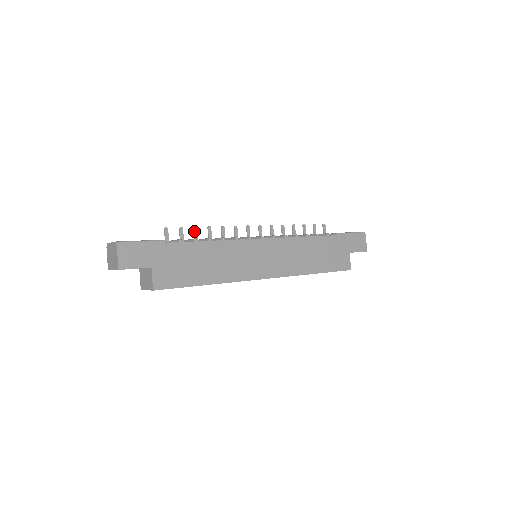
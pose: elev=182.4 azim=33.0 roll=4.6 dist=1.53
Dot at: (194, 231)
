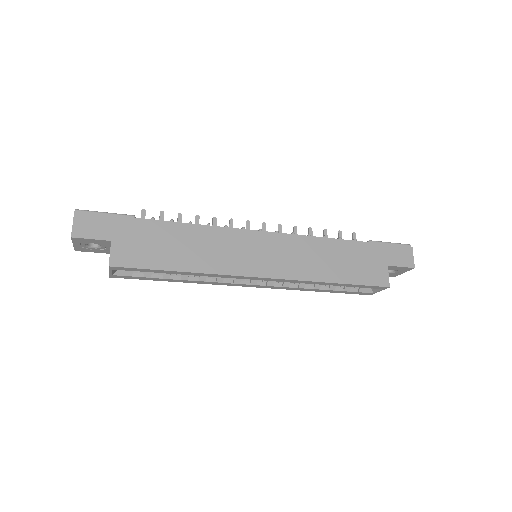
Dot at: occluded
